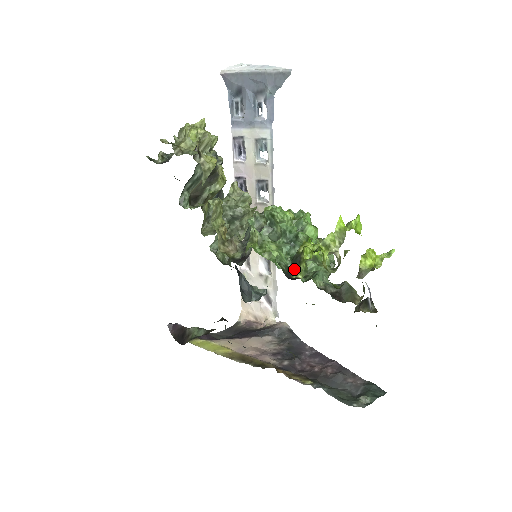
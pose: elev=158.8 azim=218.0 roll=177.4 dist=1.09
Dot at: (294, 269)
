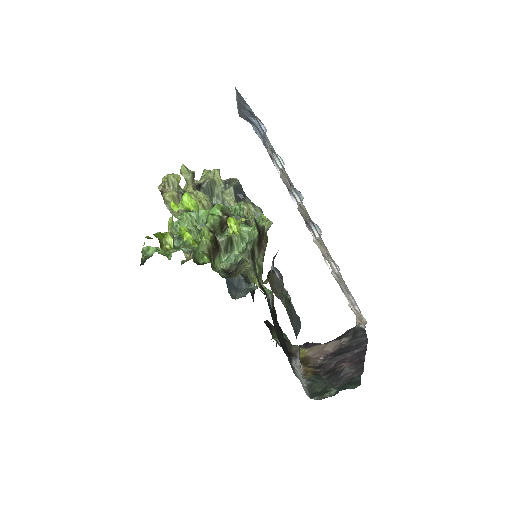
Dot at: (148, 257)
